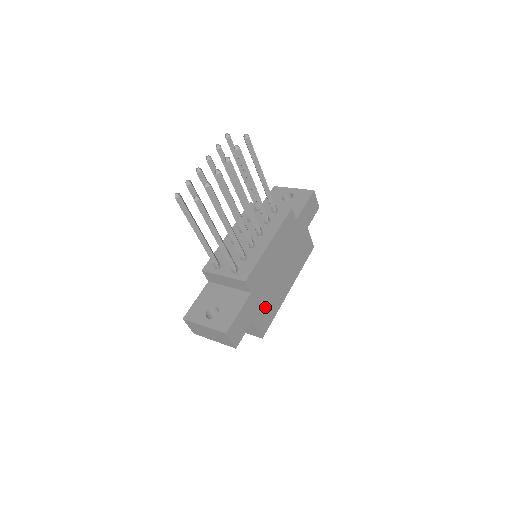
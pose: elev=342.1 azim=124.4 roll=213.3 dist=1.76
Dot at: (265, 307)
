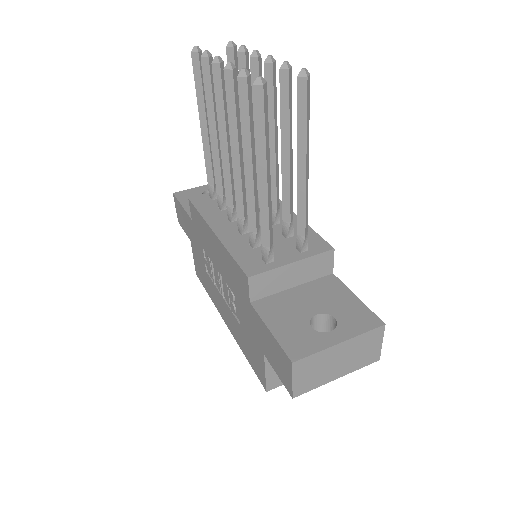
Dot at: occluded
